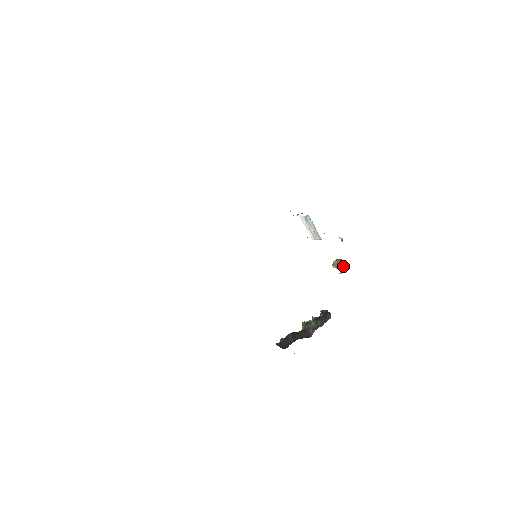
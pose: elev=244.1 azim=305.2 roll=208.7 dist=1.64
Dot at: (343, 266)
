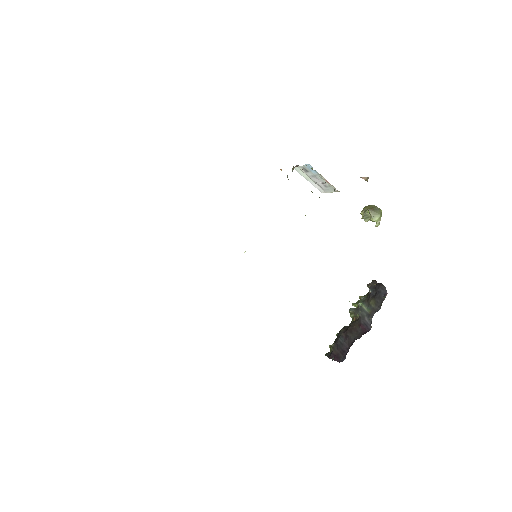
Dot at: (379, 215)
